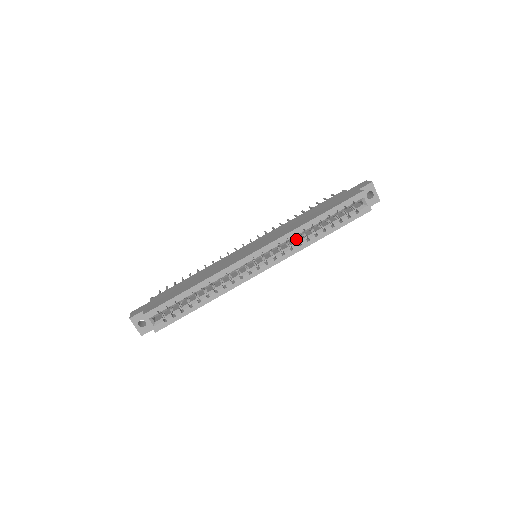
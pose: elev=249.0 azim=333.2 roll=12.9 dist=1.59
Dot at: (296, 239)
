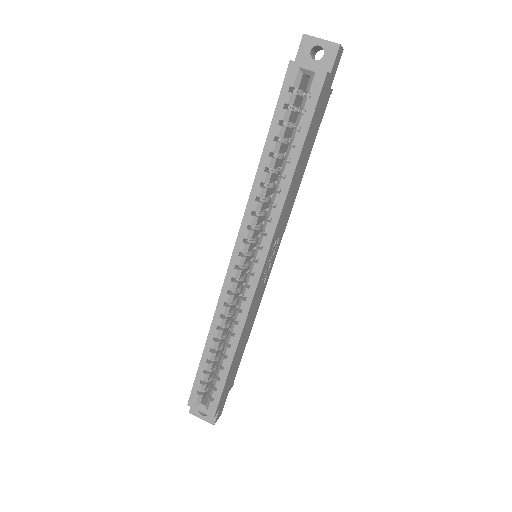
Dot at: (270, 201)
